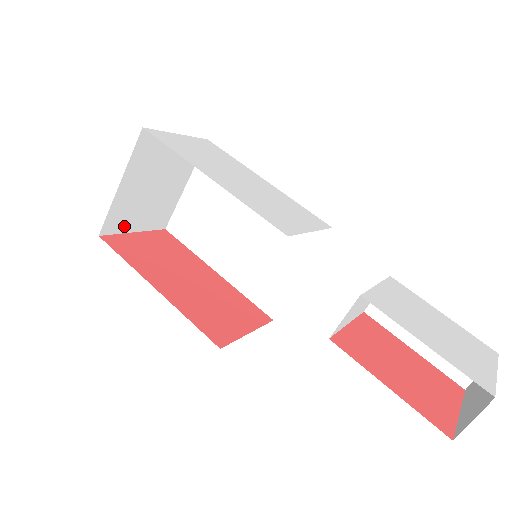
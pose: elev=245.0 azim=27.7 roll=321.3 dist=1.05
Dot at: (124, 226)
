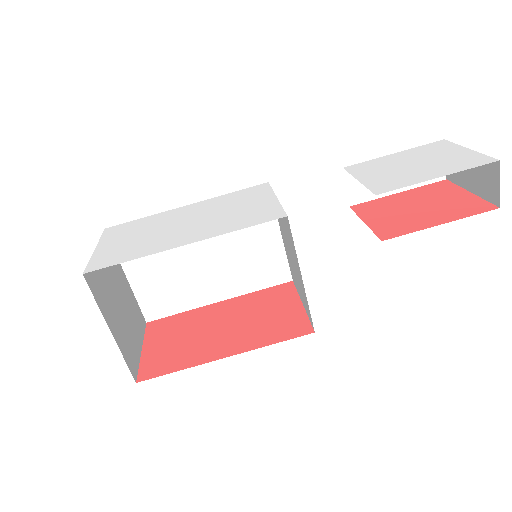
Dot at: (136, 355)
